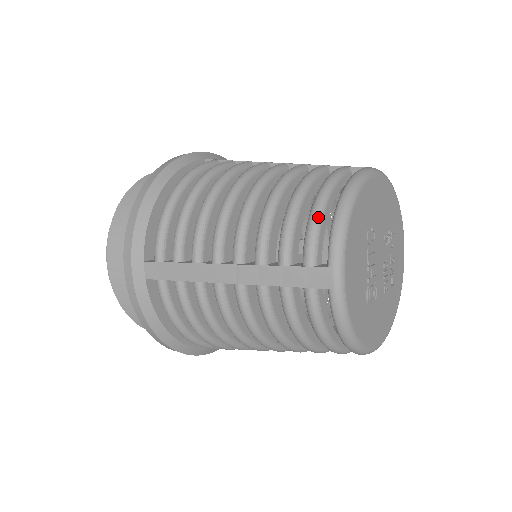
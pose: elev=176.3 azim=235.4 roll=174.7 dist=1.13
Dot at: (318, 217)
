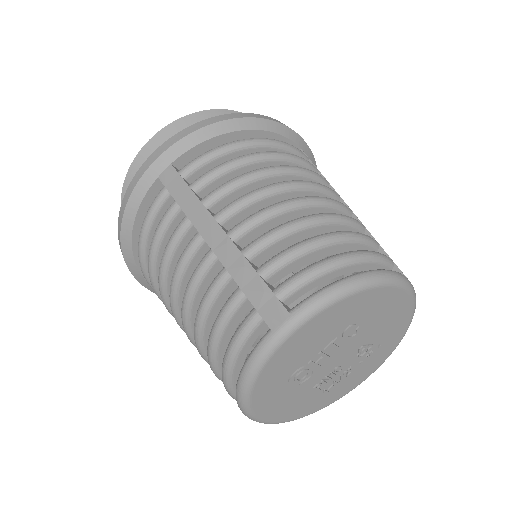
Dot at: (326, 268)
